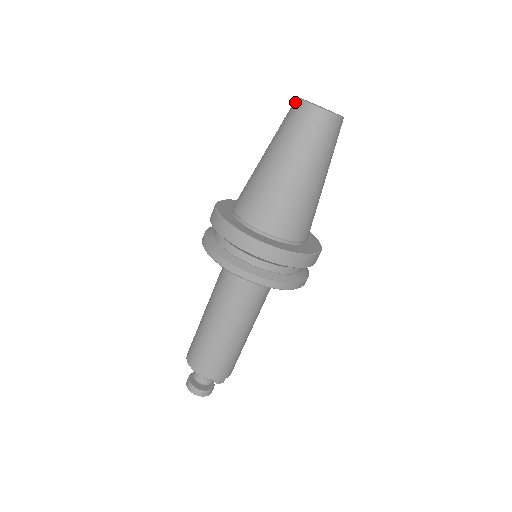
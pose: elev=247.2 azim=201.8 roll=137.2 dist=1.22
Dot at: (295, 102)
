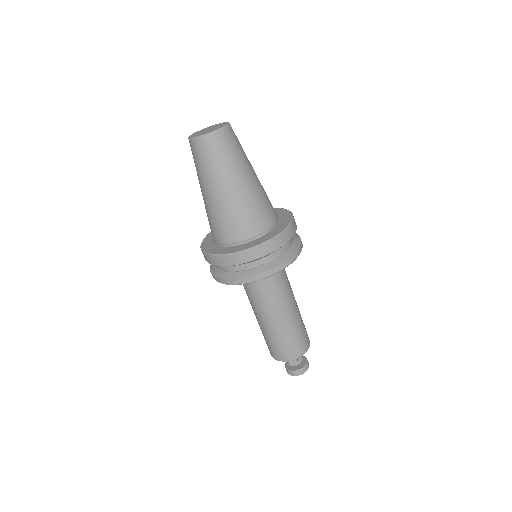
Dot at: occluded
